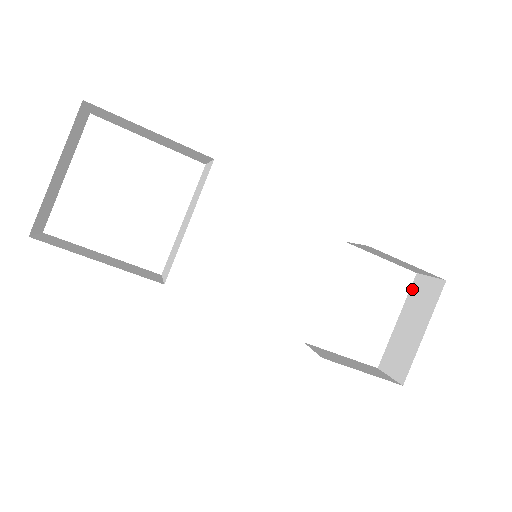
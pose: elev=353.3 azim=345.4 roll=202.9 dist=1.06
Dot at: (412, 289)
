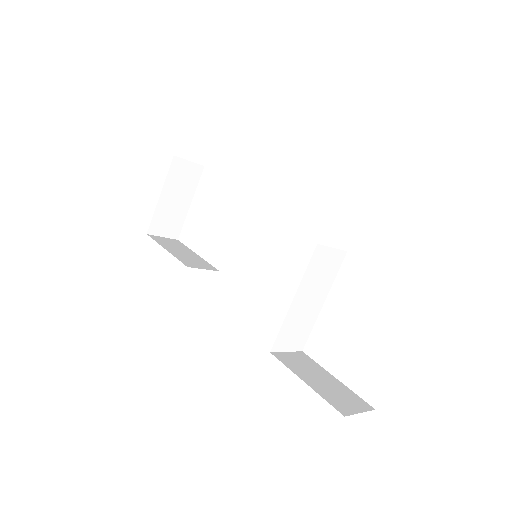
Dot at: occluded
